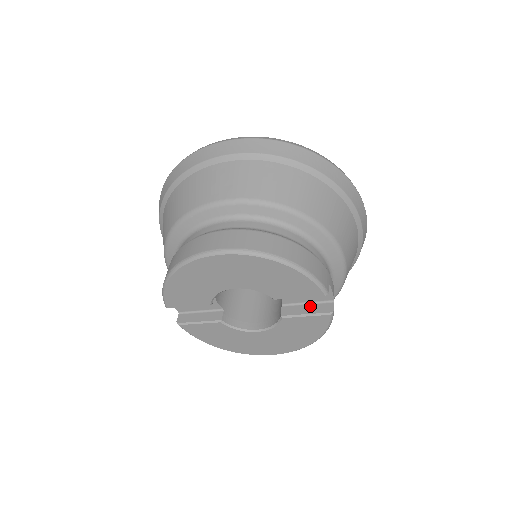
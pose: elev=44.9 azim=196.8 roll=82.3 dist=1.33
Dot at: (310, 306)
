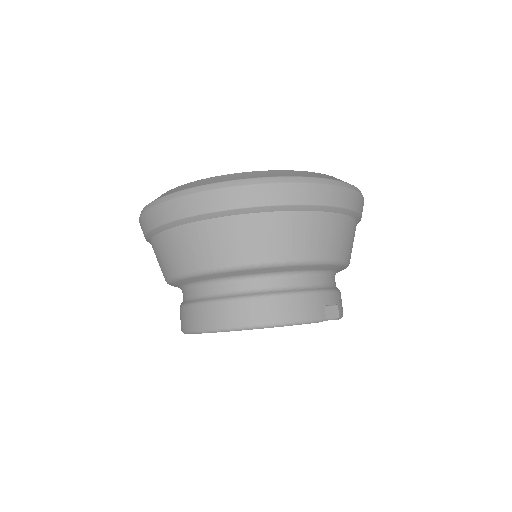
Dot at: occluded
